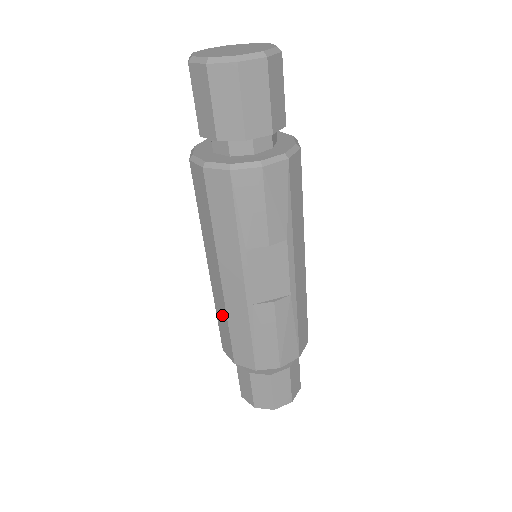
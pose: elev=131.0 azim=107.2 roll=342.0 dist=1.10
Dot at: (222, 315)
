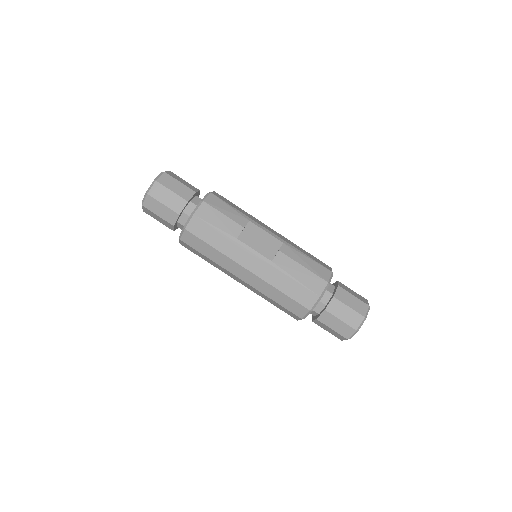
Dot at: (273, 292)
